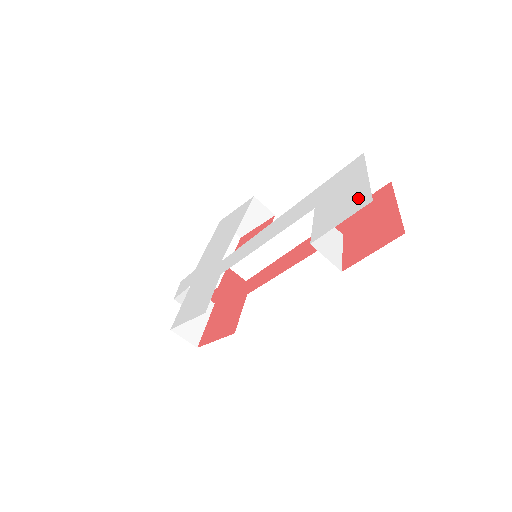
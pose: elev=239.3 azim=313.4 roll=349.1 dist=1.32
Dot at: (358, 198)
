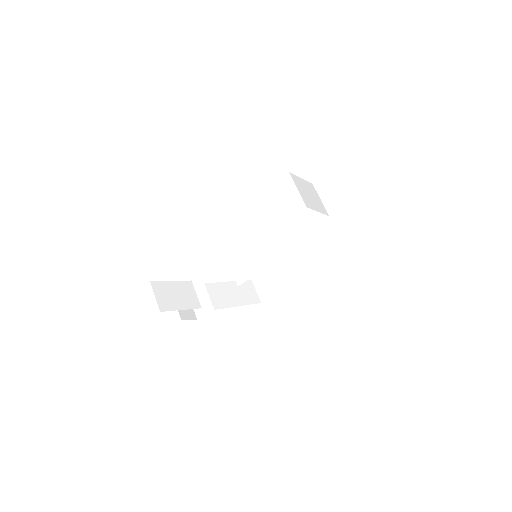
Dot at: occluded
